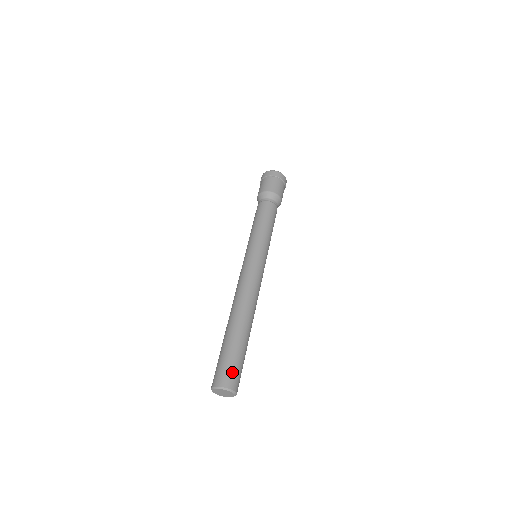
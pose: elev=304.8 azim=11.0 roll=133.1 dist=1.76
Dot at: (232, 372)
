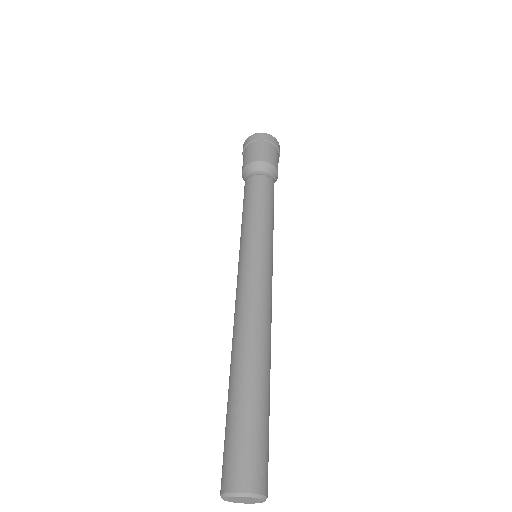
Dot at: (236, 459)
